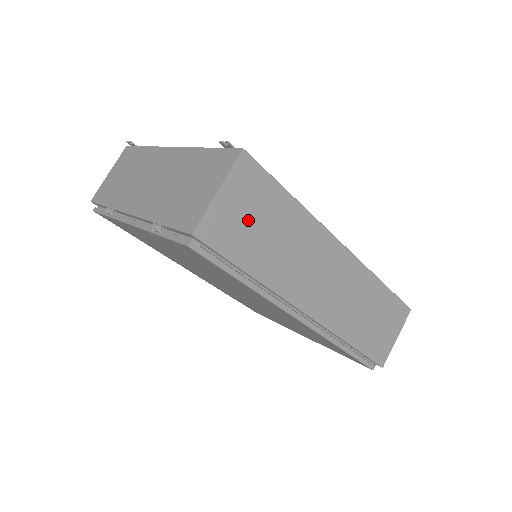
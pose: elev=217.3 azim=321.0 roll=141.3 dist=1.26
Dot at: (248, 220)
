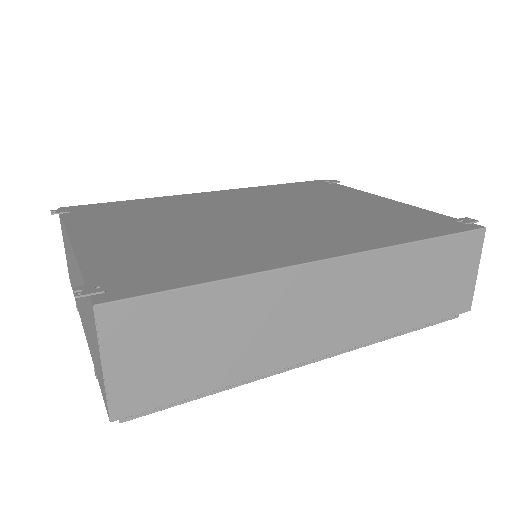
Dot at: (168, 354)
